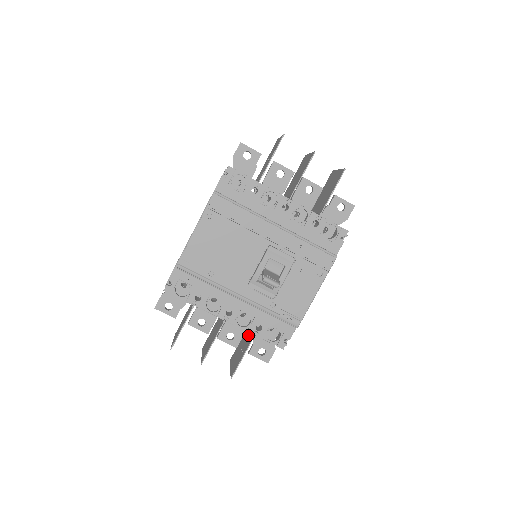
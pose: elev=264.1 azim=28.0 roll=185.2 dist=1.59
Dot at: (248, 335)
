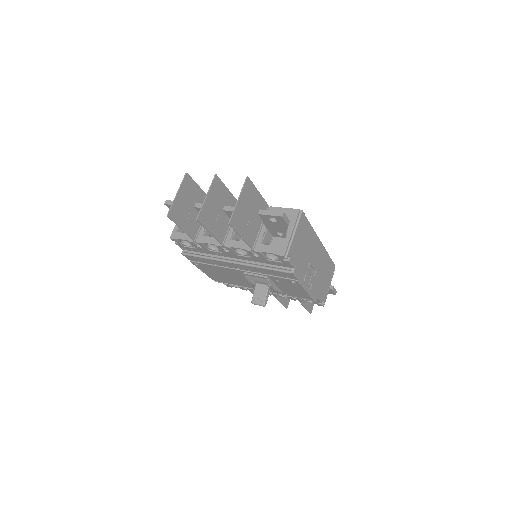
Dot at: occluded
